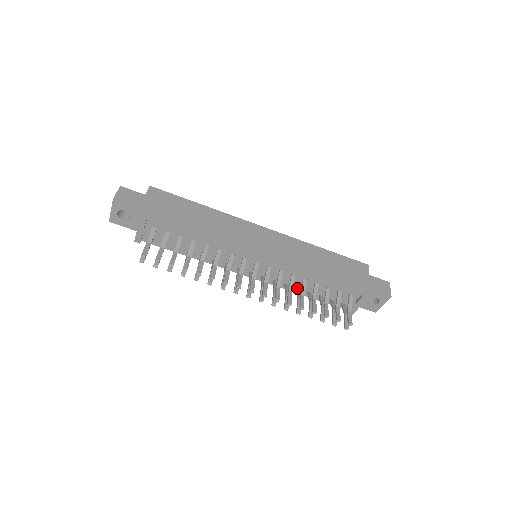
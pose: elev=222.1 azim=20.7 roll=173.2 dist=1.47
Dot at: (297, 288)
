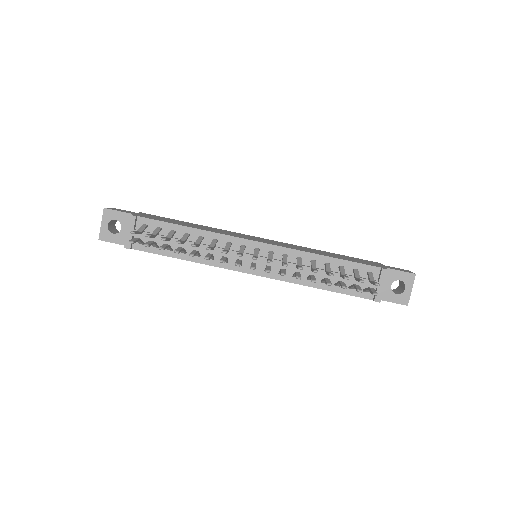
Dot at: occluded
